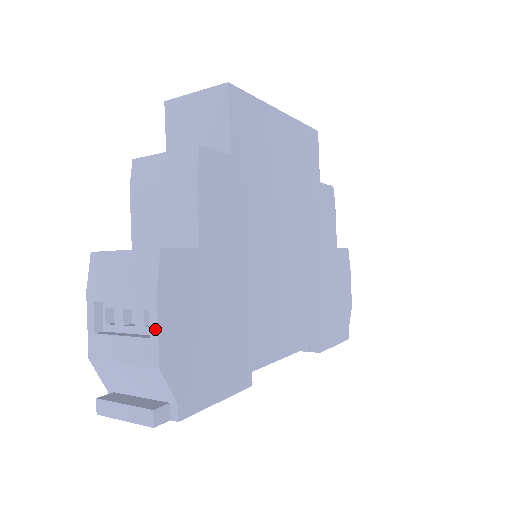
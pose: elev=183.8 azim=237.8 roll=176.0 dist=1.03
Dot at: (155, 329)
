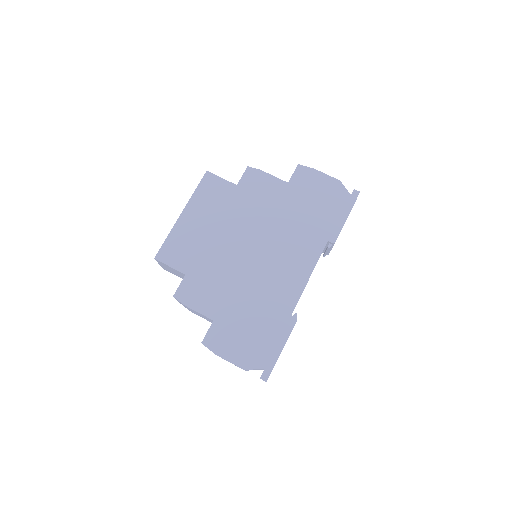
Dot at: occluded
